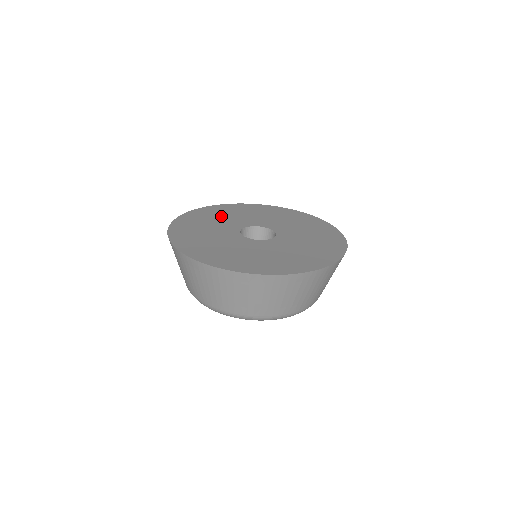
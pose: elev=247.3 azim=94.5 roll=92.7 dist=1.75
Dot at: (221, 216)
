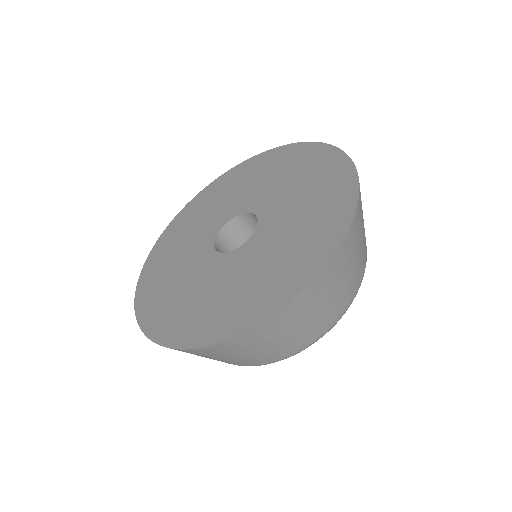
Dot at: (202, 213)
